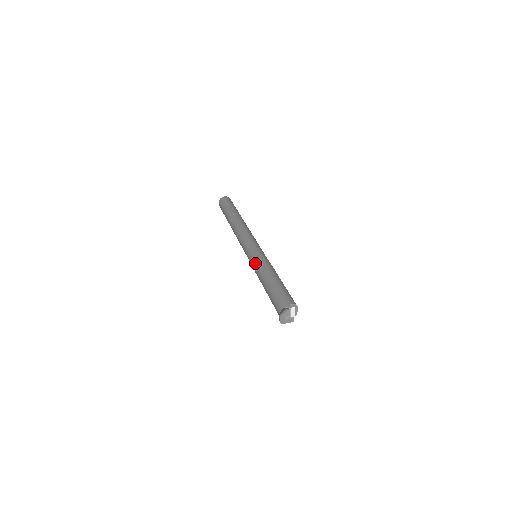
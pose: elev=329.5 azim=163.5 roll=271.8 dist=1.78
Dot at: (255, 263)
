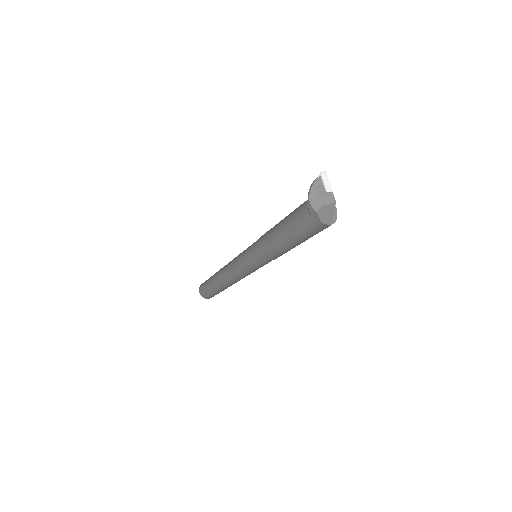
Dot at: (255, 243)
